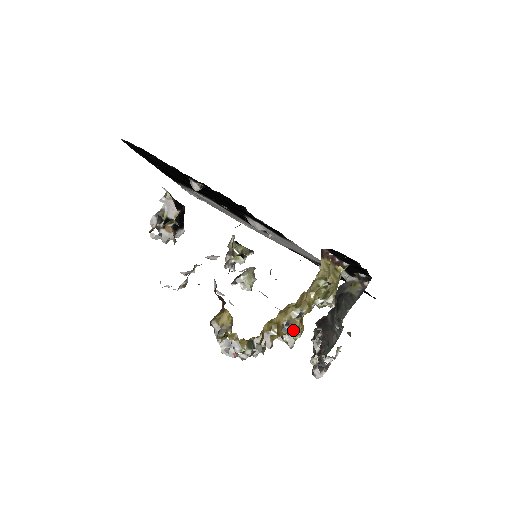
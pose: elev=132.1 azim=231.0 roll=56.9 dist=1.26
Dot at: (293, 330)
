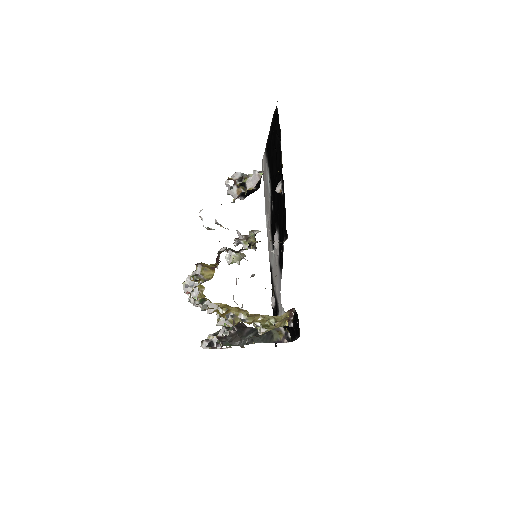
Dot at: (231, 322)
